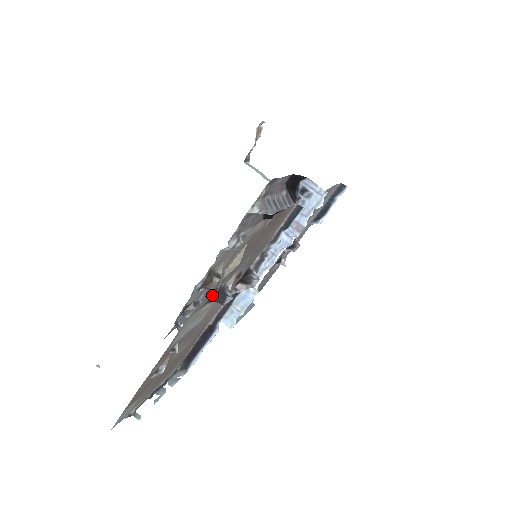
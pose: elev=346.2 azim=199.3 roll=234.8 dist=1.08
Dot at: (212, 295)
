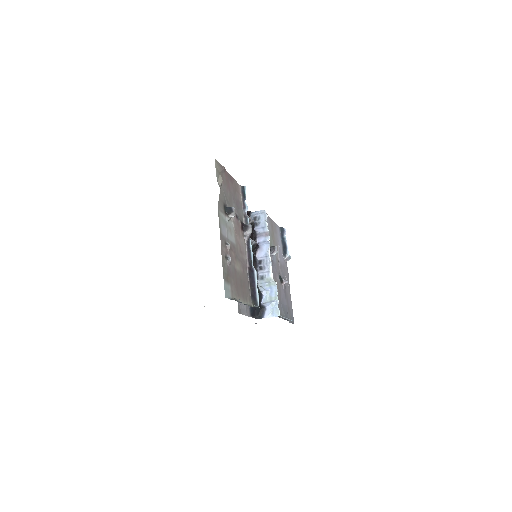
Dot at: (225, 209)
